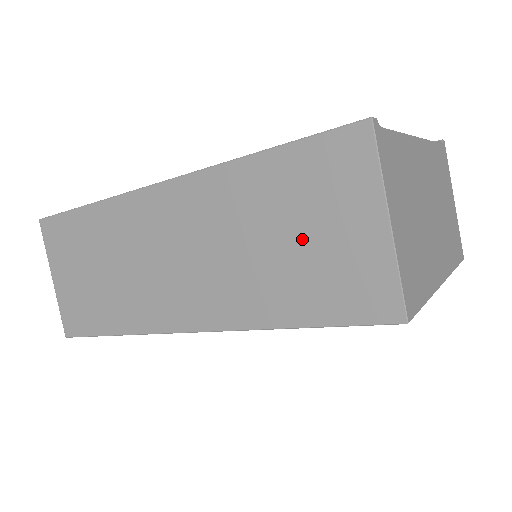
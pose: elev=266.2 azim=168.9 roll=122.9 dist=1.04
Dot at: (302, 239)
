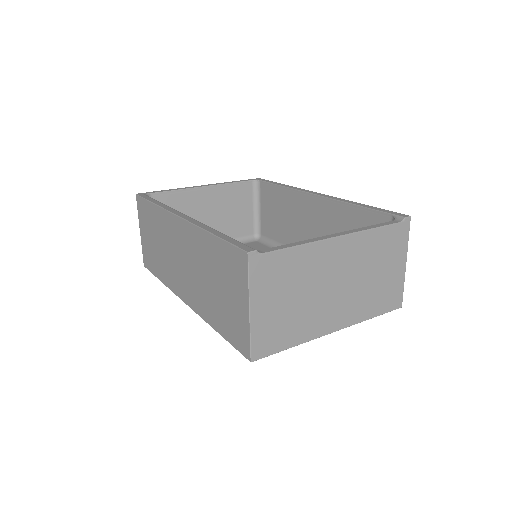
Dot at: (222, 291)
